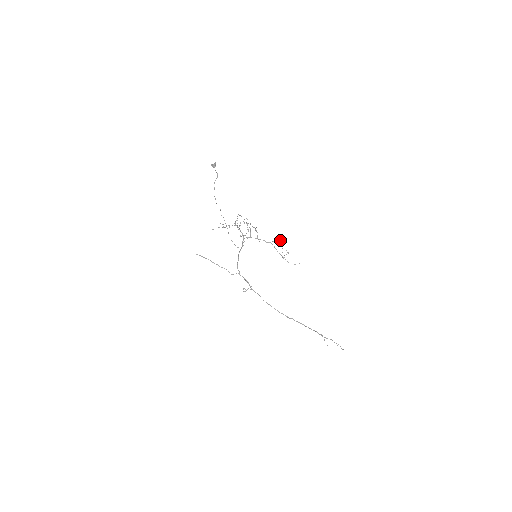
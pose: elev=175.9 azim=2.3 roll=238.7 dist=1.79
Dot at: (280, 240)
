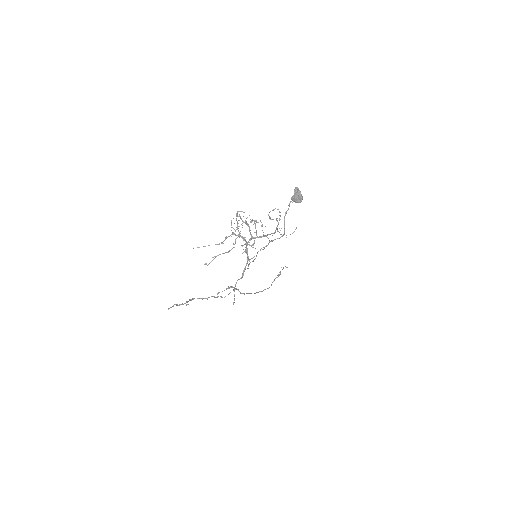
Dot at: (280, 215)
